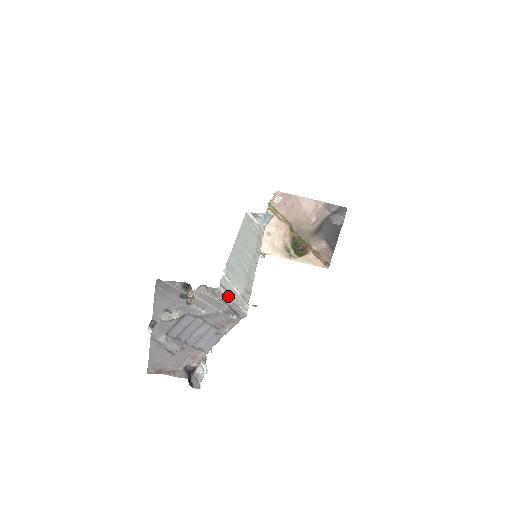
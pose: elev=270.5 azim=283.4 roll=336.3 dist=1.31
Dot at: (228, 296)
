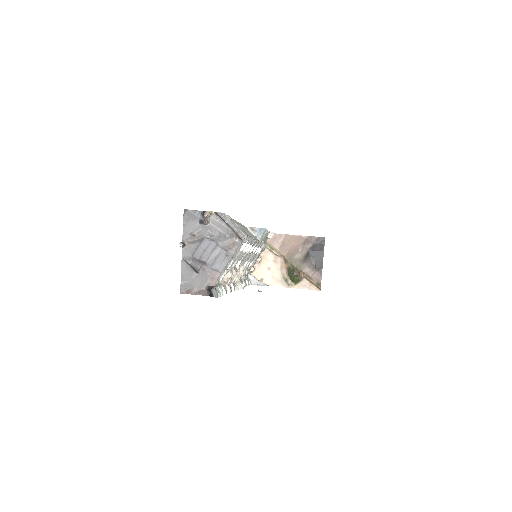
Dot at: (231, 220)
